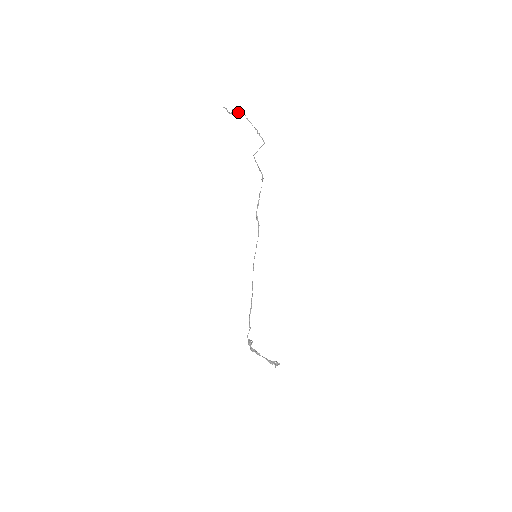
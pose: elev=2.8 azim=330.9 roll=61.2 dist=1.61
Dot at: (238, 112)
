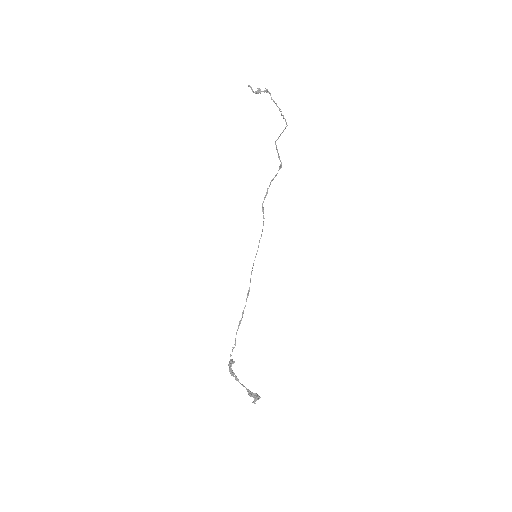
Dot at: occluded
